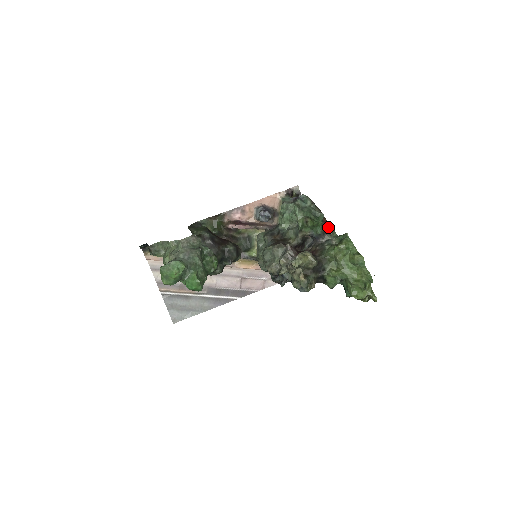
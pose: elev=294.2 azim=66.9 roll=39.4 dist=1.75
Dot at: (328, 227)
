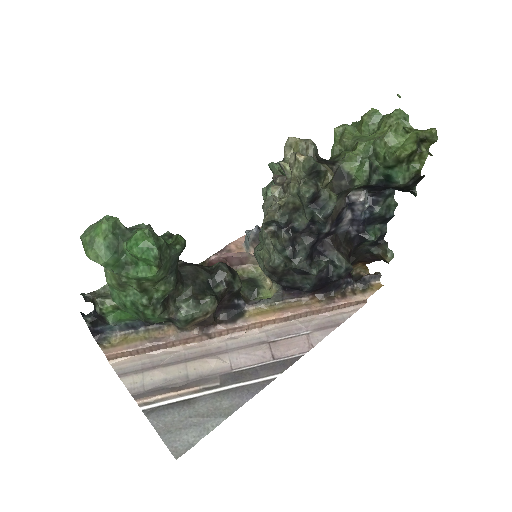
Dot at: occluded
